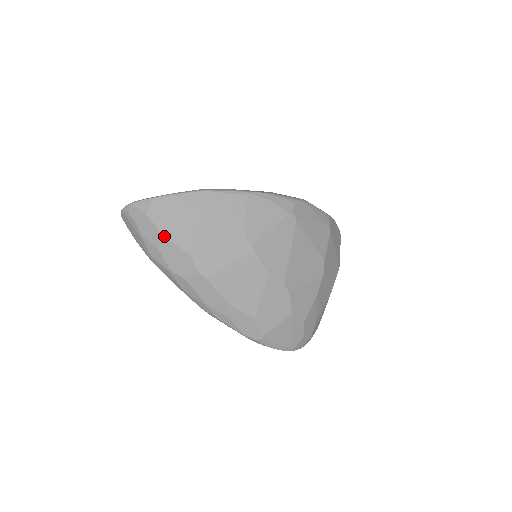
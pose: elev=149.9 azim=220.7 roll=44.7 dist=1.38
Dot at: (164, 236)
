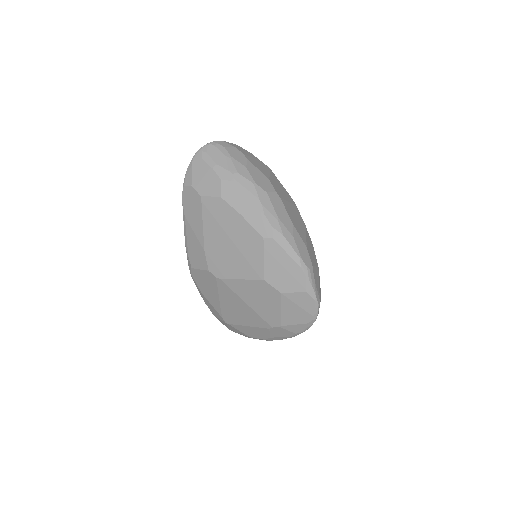
Dot at: (250, 162)
